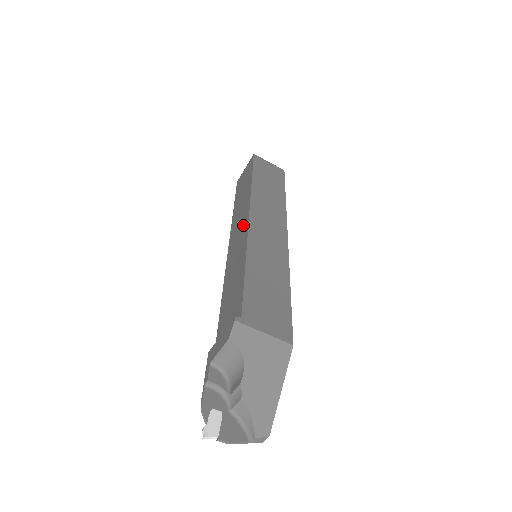
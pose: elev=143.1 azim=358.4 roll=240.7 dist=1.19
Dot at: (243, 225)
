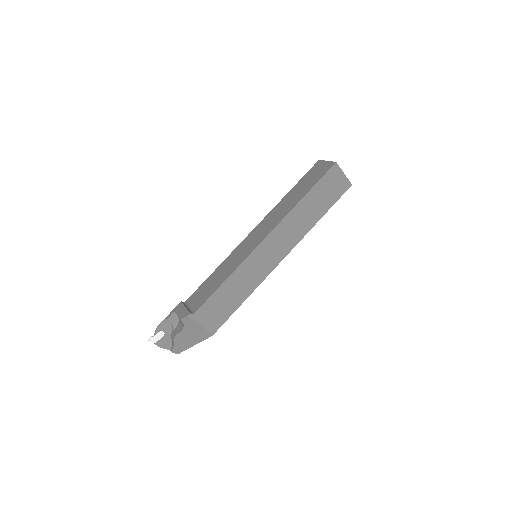
Dot at: (260, 237)
